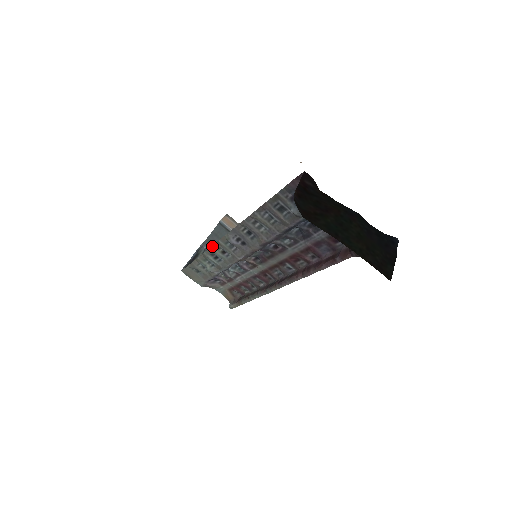
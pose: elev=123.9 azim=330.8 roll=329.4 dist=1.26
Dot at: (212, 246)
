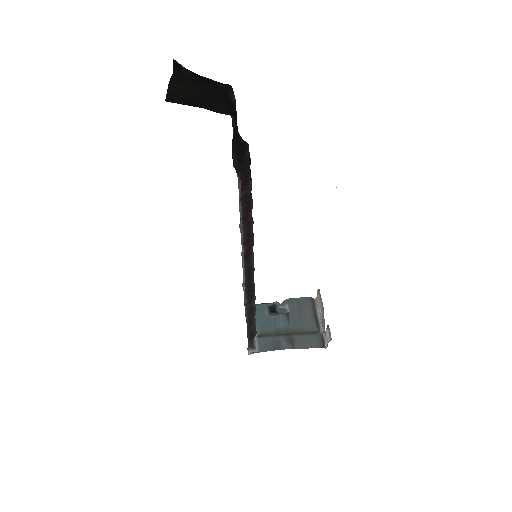
Dot at: occluded
